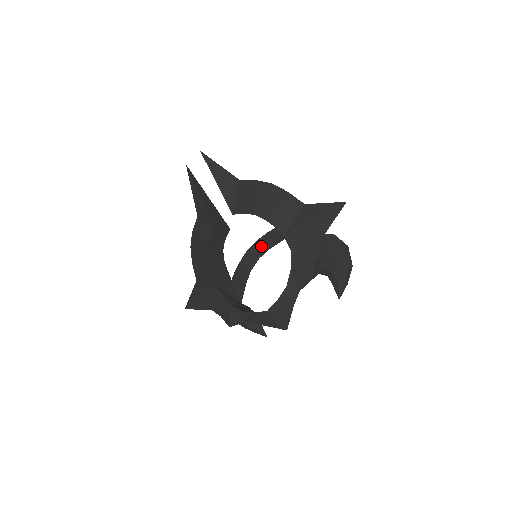
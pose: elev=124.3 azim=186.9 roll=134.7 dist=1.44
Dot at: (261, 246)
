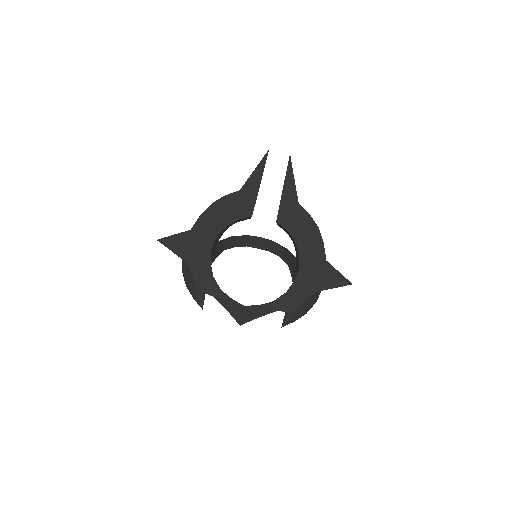
Dot at: (247, 240)
